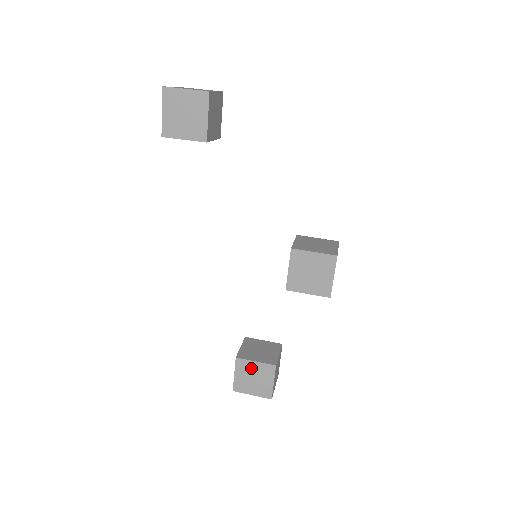
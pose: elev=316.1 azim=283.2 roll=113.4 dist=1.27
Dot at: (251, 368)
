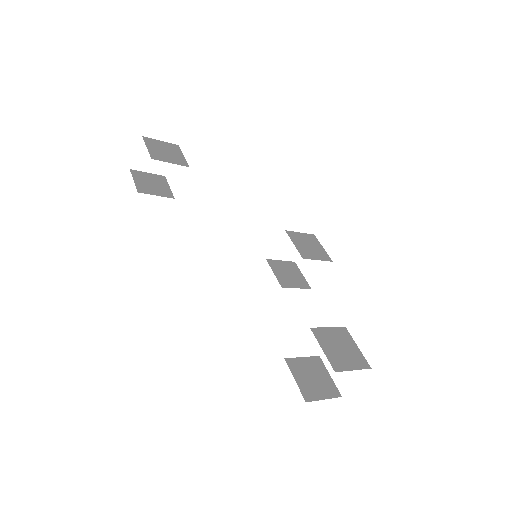
Dot at: (330, 336)
